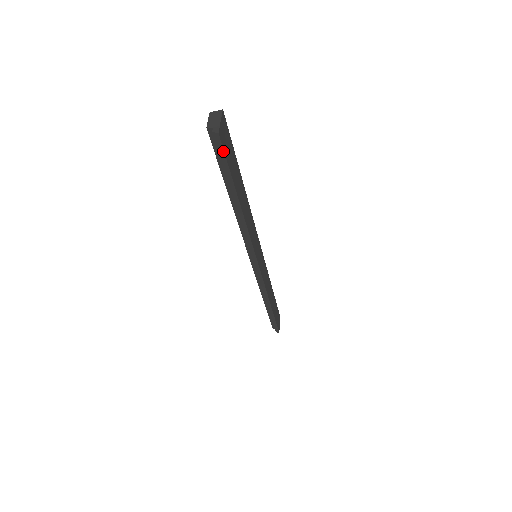
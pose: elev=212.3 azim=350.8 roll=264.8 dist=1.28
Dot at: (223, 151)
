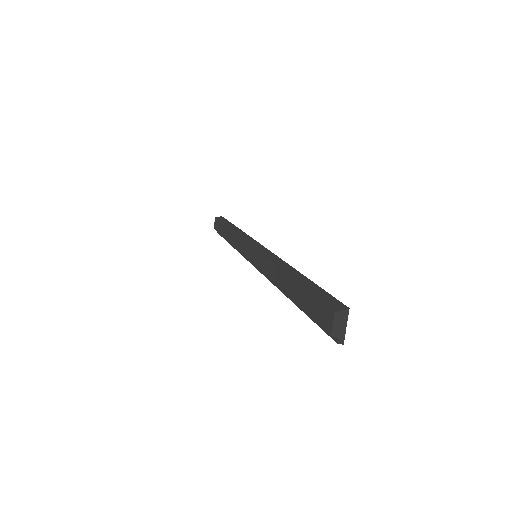
Dot at: occluded
